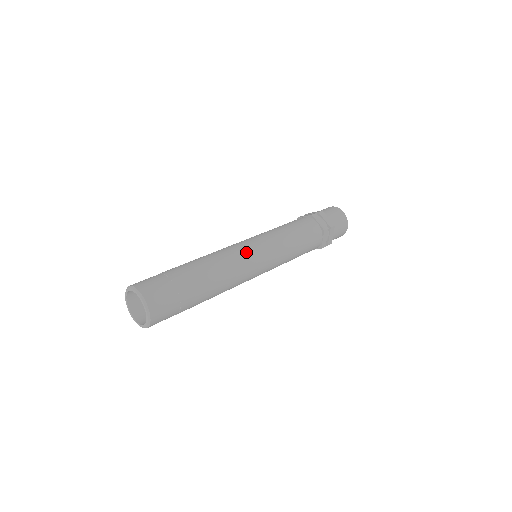
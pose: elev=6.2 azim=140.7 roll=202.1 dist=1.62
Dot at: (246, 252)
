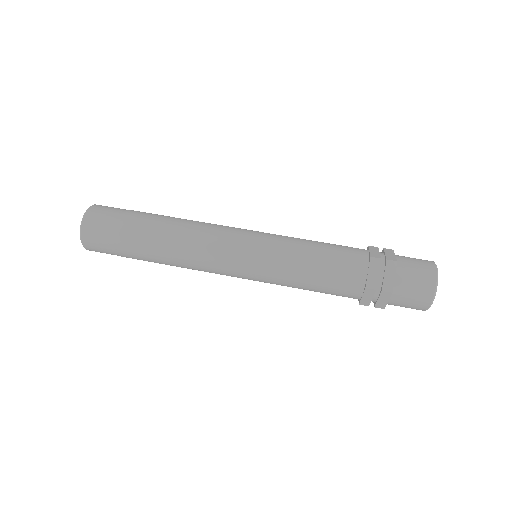
Dot at: (229, 228)
